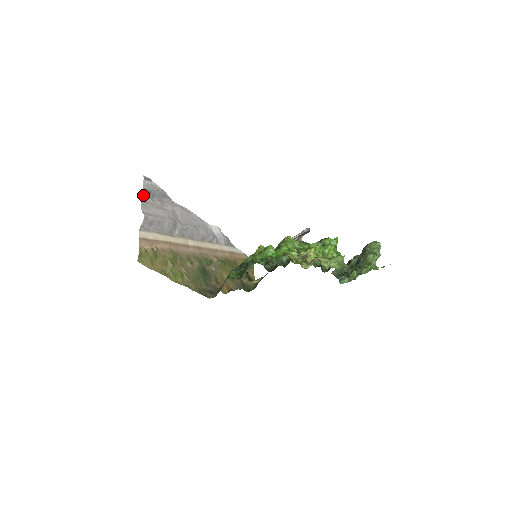
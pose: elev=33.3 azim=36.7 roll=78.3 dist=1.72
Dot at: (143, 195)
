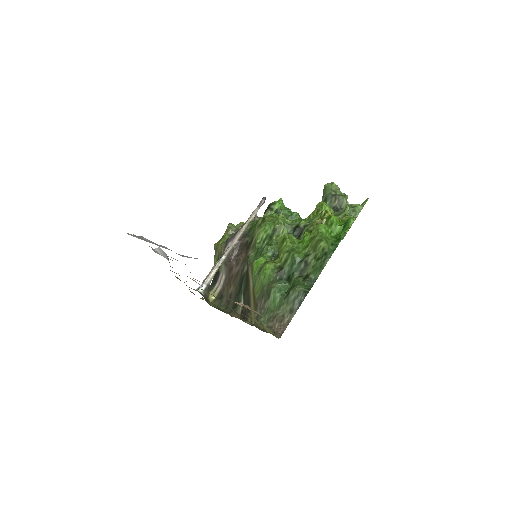
Dot at: occluded
